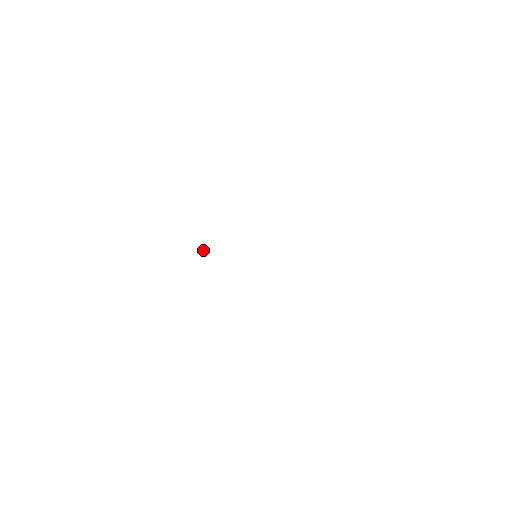
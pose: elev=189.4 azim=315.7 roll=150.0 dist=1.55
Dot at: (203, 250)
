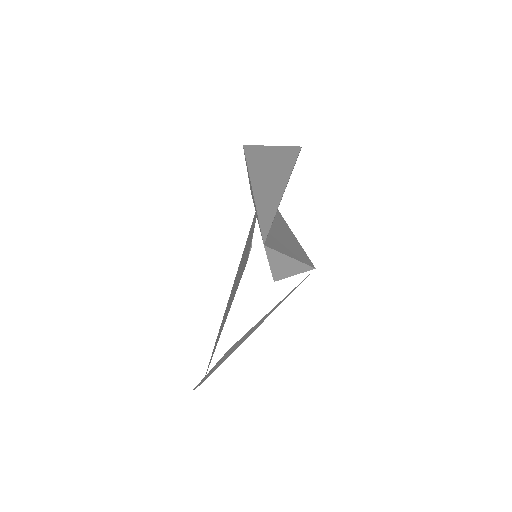
Dot at: (249, 253)
